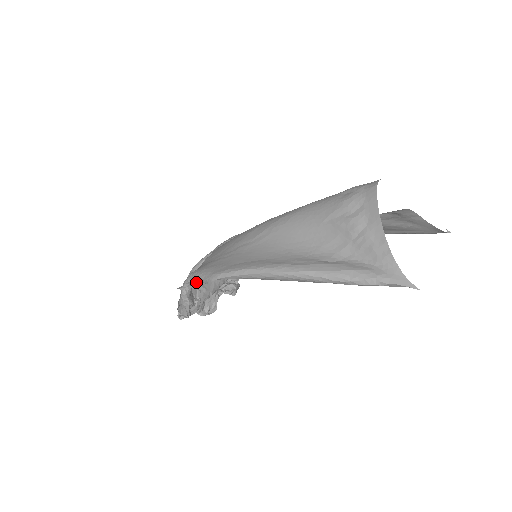
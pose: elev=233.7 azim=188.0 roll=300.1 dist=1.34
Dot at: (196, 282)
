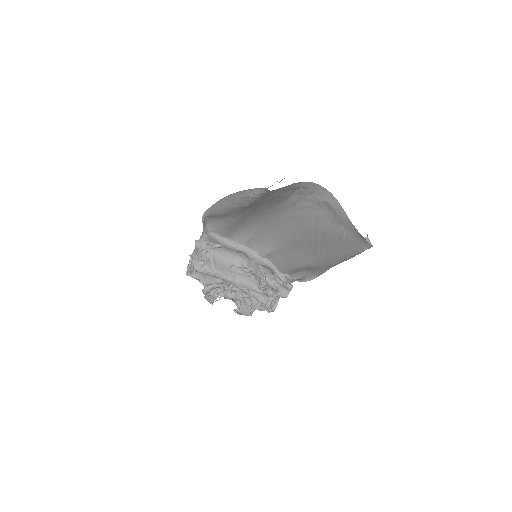
Dot at: (208, 244)
